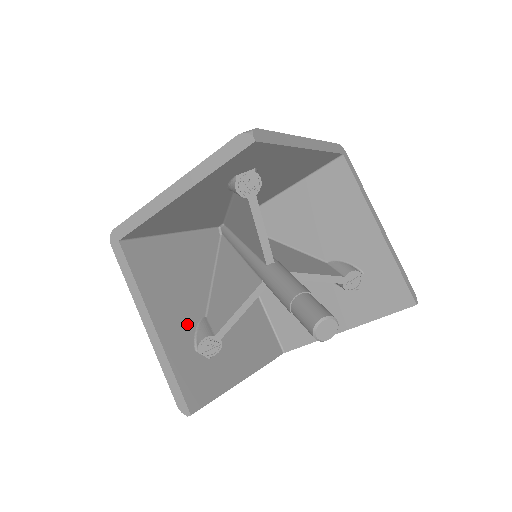
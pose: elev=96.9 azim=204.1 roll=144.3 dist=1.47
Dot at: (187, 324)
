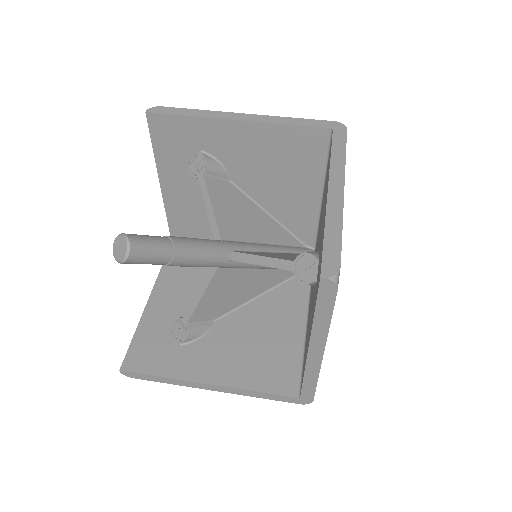
Dot at: (182, 311)
